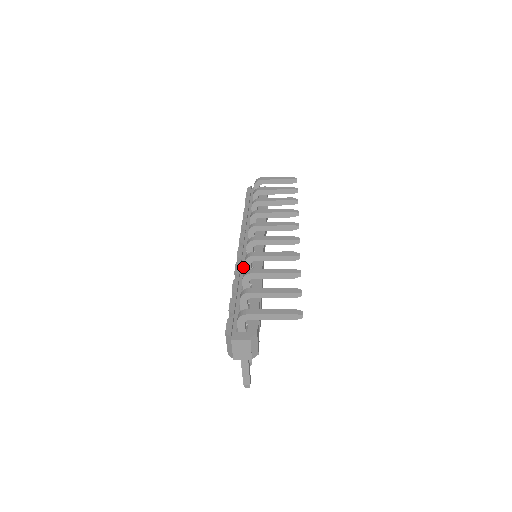
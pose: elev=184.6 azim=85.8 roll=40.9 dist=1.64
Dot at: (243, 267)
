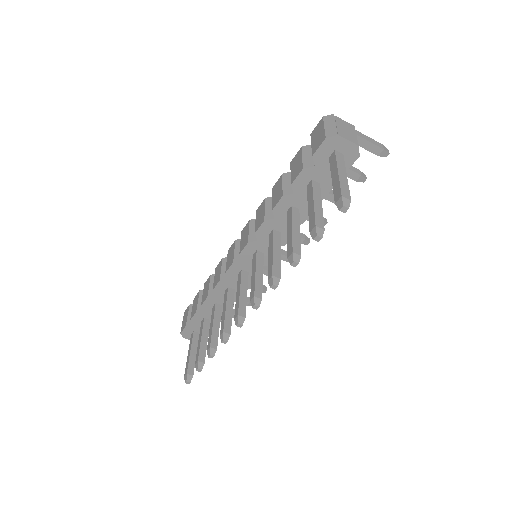
Dot at: occluded
